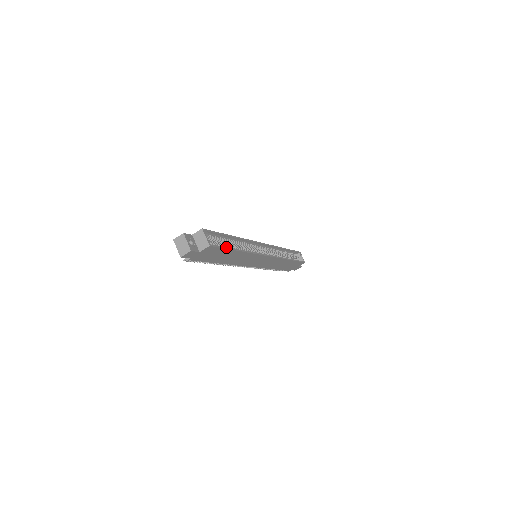
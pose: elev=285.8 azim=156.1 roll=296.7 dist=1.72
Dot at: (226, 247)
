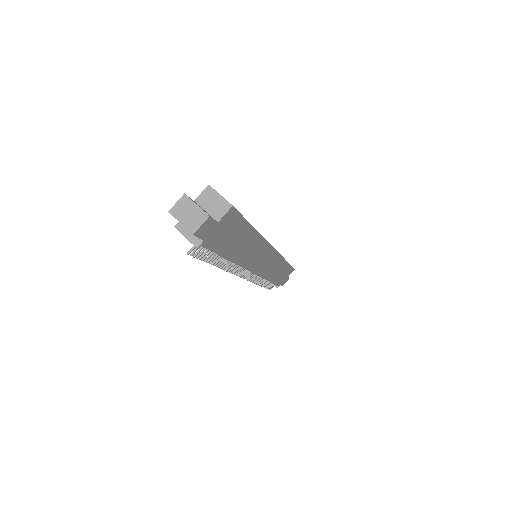
Dot at: (244, 218)
